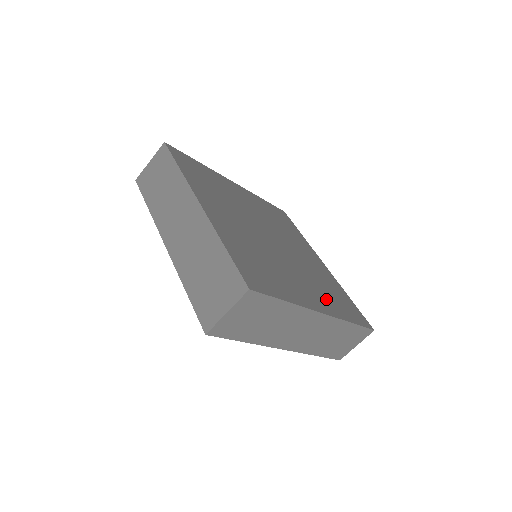
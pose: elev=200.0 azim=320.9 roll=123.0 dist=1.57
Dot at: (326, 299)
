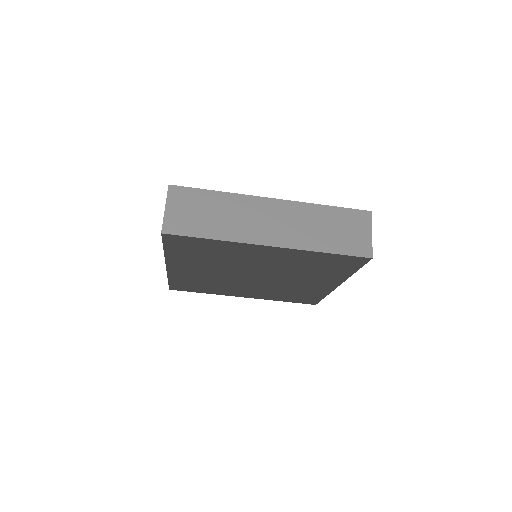
Dot at: occluded
